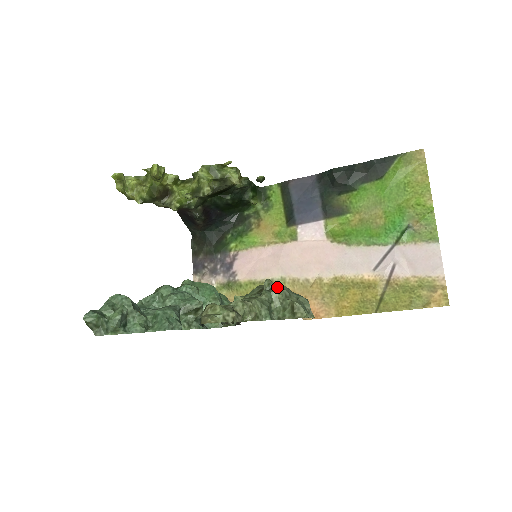
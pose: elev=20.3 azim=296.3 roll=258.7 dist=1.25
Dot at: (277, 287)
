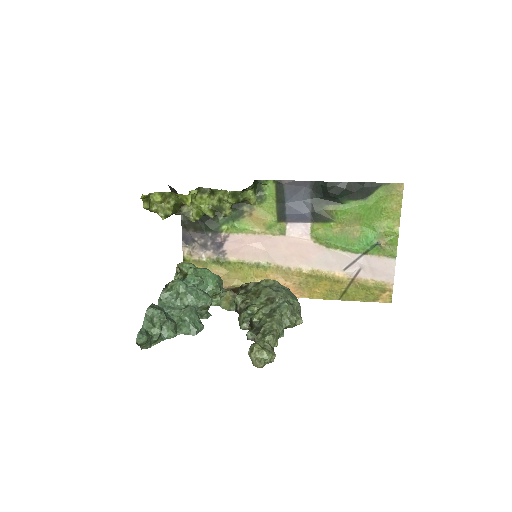
Dot at: (286, 304)
